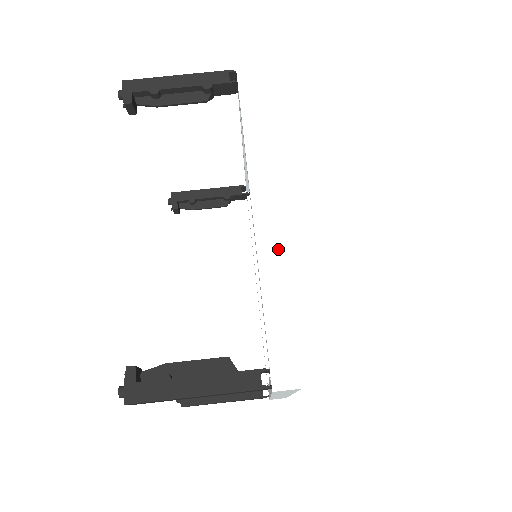
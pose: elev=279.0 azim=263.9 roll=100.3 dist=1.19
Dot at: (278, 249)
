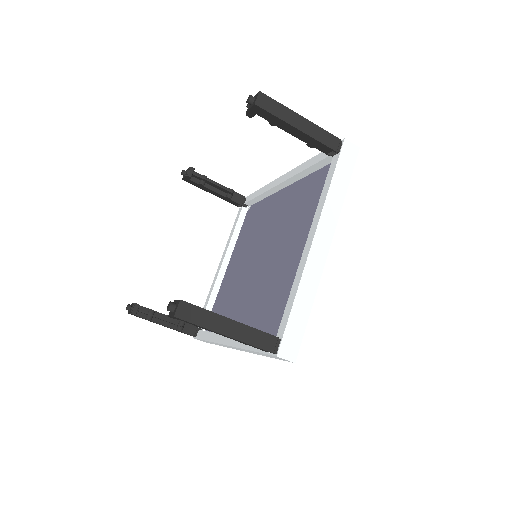
Dot at: occluded
